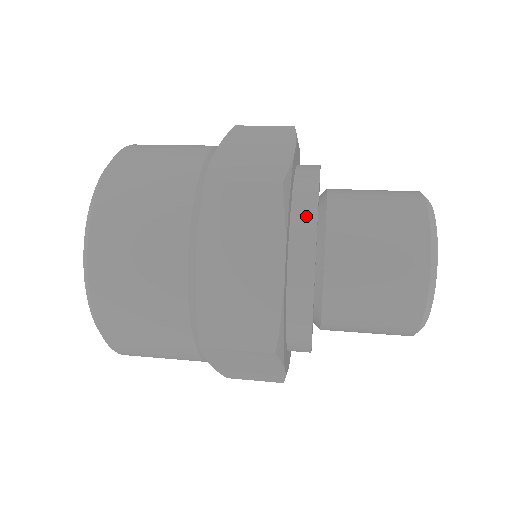
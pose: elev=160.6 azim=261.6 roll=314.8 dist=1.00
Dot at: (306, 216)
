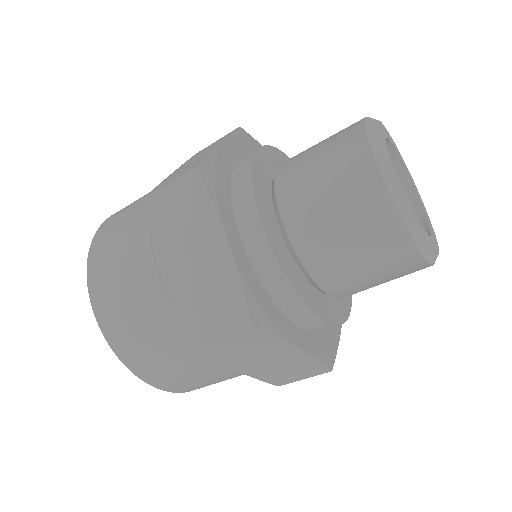
Dot at: (243, 189)
